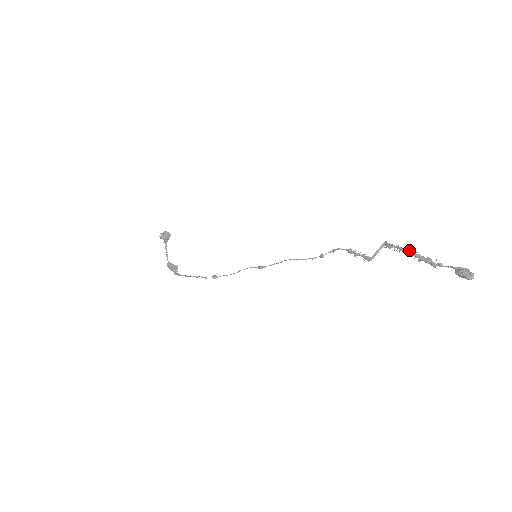
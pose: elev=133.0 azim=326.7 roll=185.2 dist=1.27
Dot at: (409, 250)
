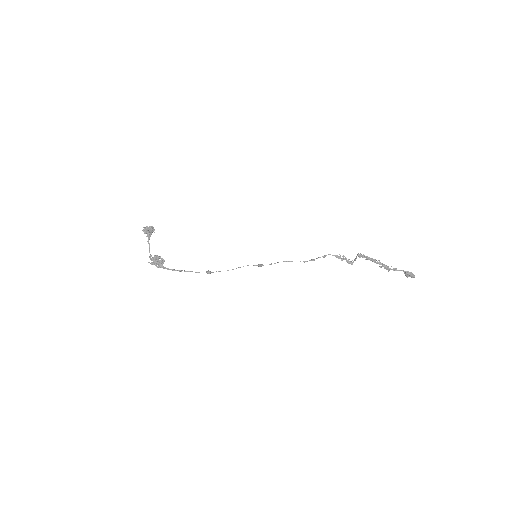
Dot at: (375, 259)
